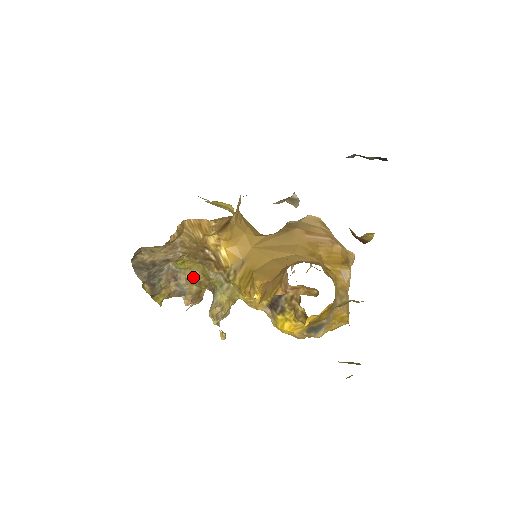
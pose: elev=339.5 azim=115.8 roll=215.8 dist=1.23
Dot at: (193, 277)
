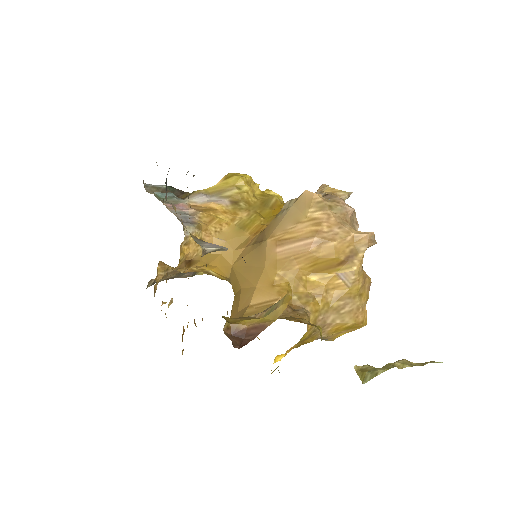
Dot at: occluded
